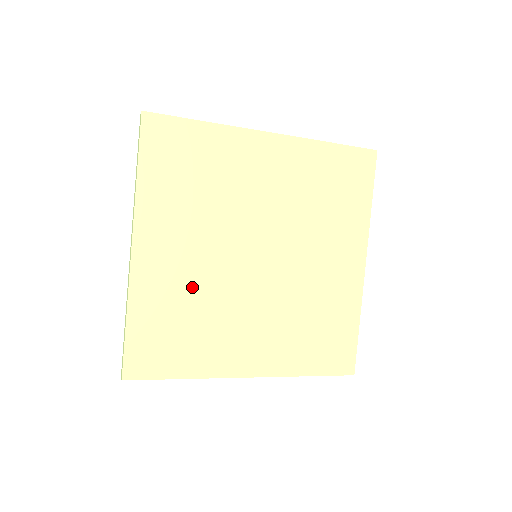
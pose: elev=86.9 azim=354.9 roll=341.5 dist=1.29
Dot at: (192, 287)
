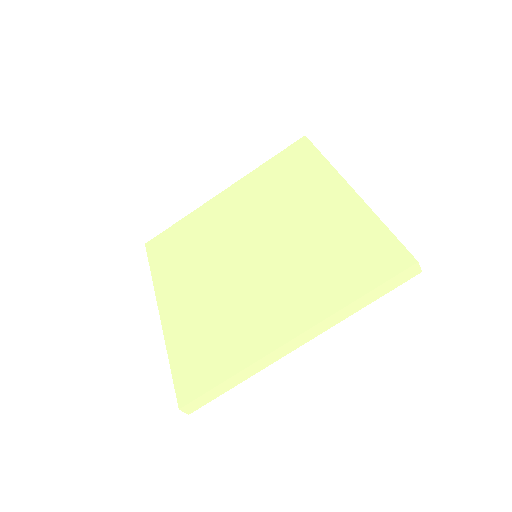
Dot at: (209, 305)
